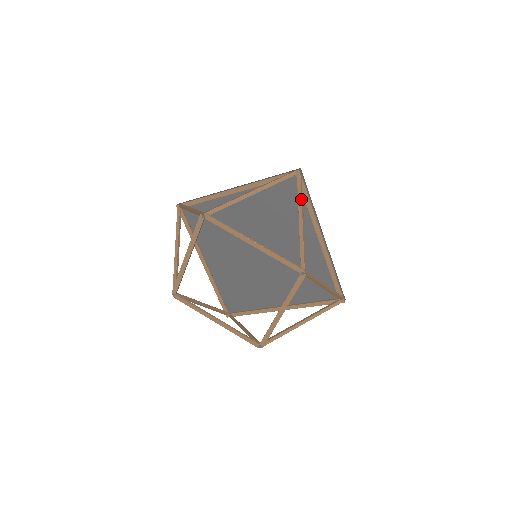
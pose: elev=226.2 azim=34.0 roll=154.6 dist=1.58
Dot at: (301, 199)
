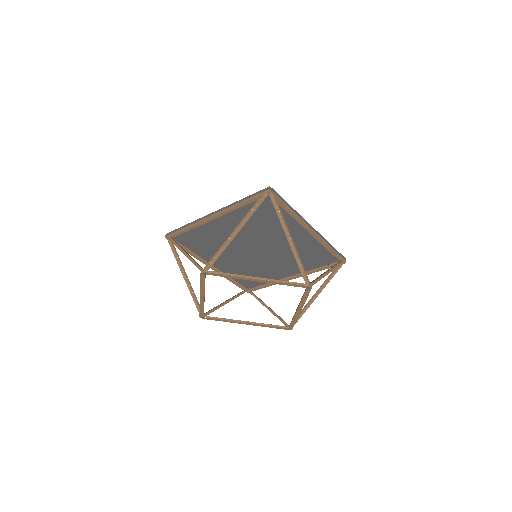
Dot at: (282, 219)
